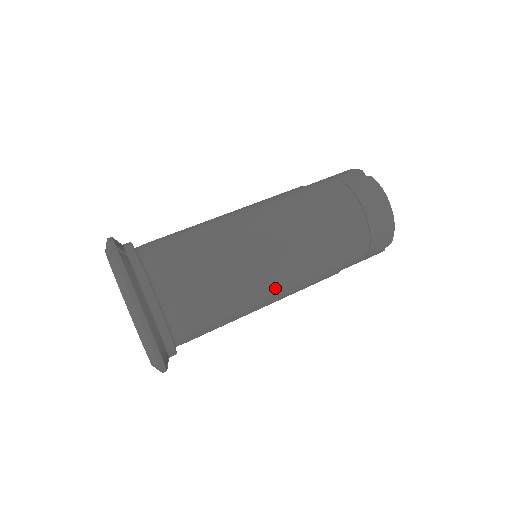
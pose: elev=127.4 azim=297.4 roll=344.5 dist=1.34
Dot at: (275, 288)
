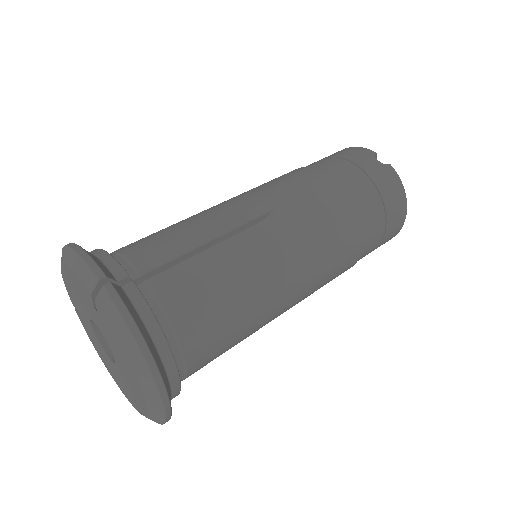
Dot at: (291, 305)
